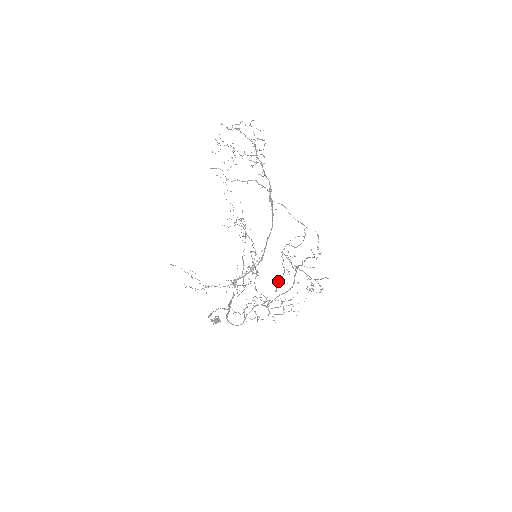
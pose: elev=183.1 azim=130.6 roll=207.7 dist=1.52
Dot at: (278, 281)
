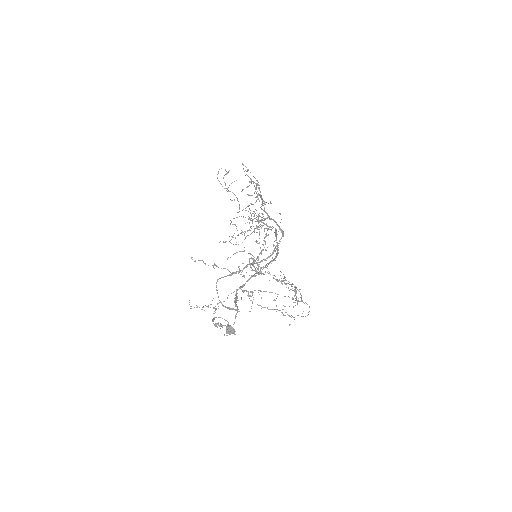
Dot at: occluded
